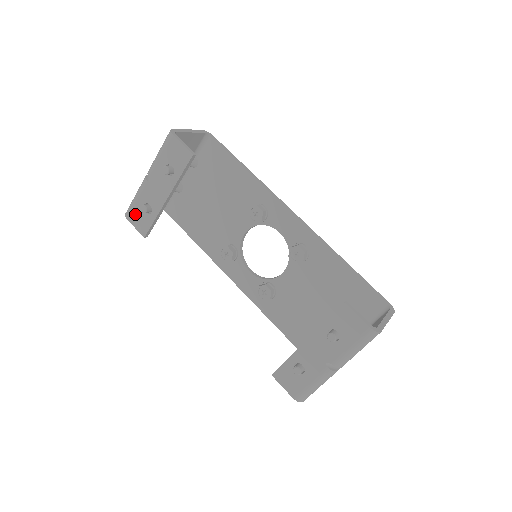
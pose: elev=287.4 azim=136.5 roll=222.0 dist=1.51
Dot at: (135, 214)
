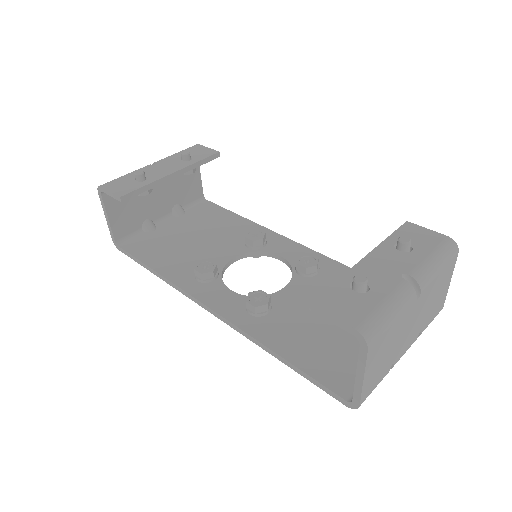
Dot at: (118, 183)
